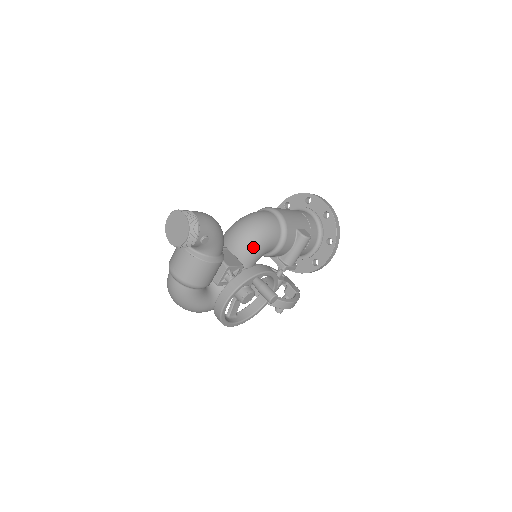
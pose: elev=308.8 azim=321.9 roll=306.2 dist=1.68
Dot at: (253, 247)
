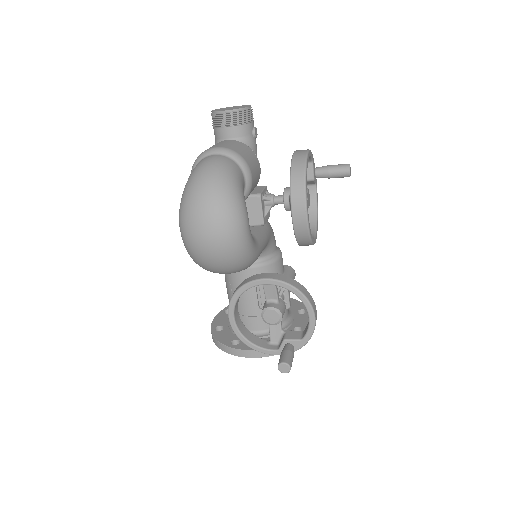
Dot at: occluded
